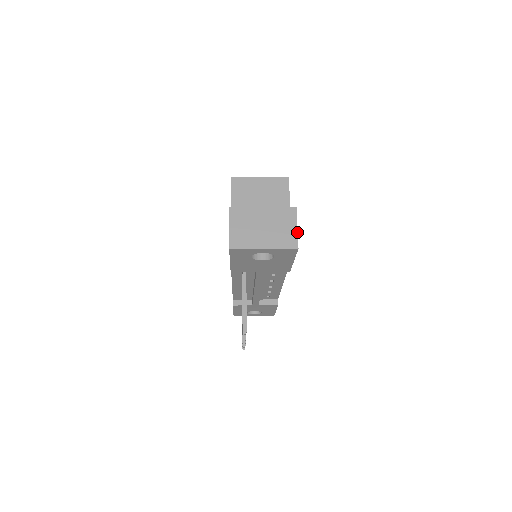
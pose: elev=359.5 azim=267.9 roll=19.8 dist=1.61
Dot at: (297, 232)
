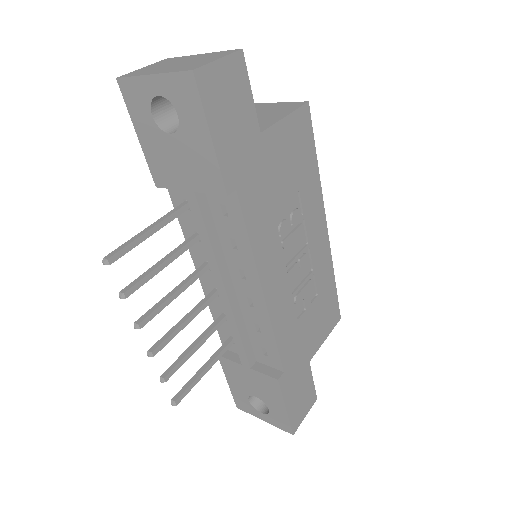
Dot at: (212, 61)
